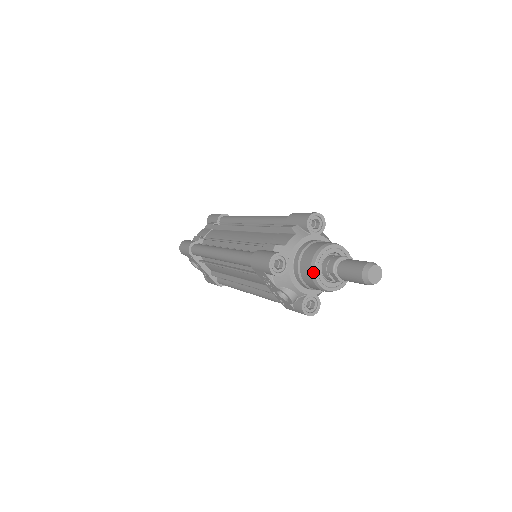
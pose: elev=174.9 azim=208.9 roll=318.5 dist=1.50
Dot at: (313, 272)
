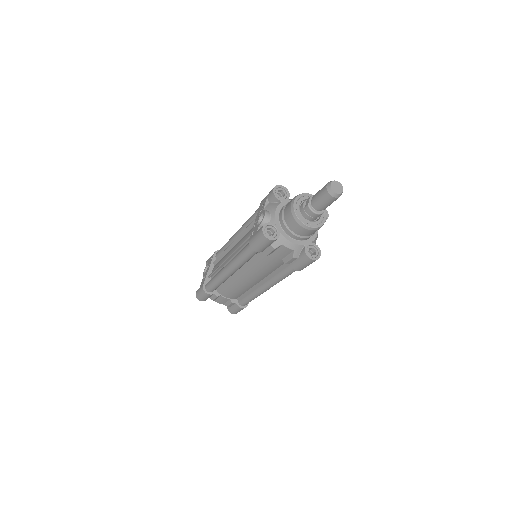
Dot at: (298, 195)
